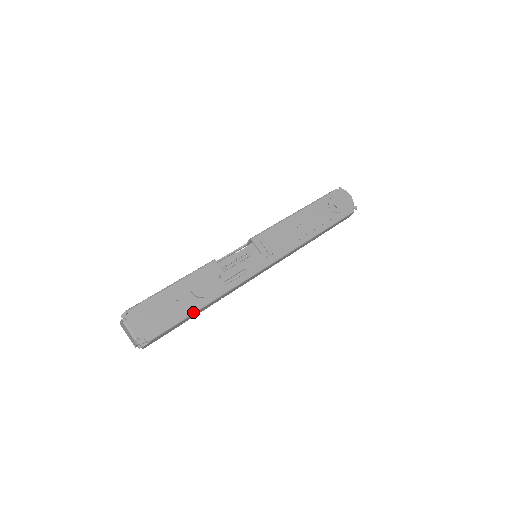
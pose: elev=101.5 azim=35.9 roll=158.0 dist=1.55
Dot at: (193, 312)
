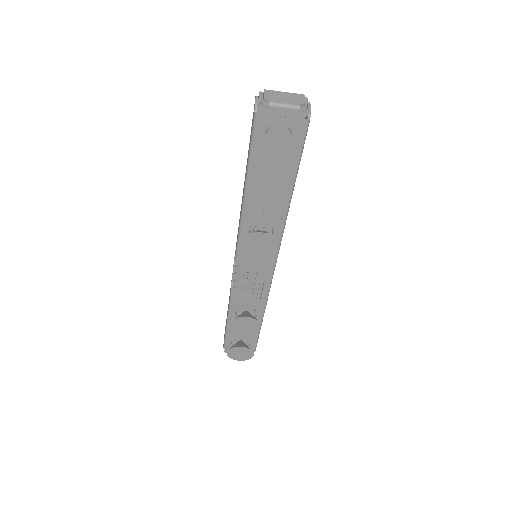
Dot at: (260, 326)
